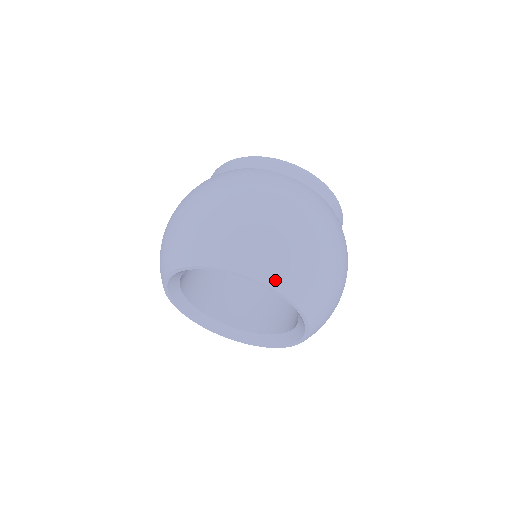
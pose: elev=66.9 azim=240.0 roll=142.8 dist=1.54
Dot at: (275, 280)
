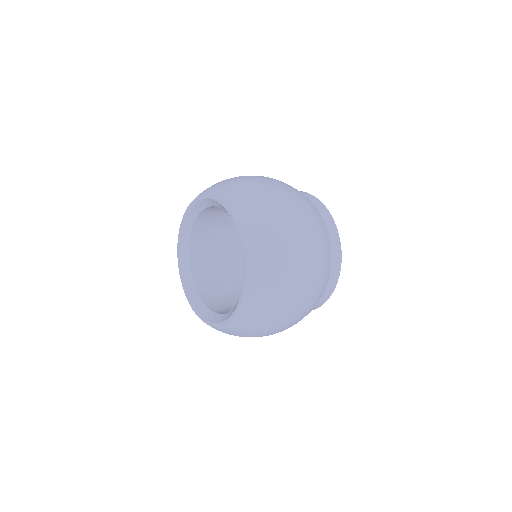
Dot at: (253, 262)
